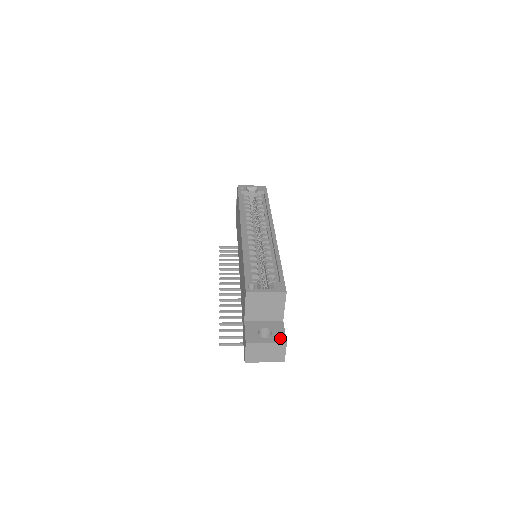
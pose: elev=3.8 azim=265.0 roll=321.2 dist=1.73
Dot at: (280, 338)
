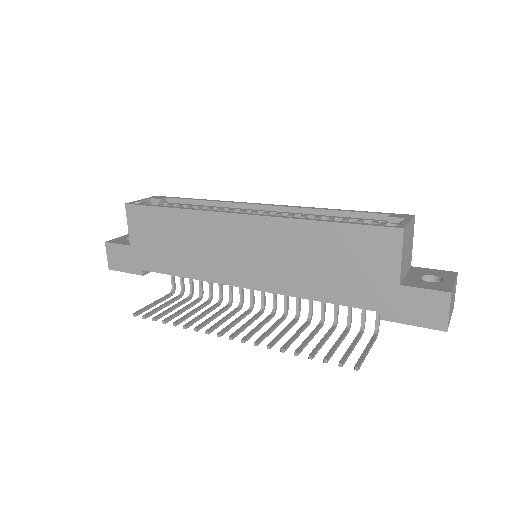
Dot at: (447, 273)
